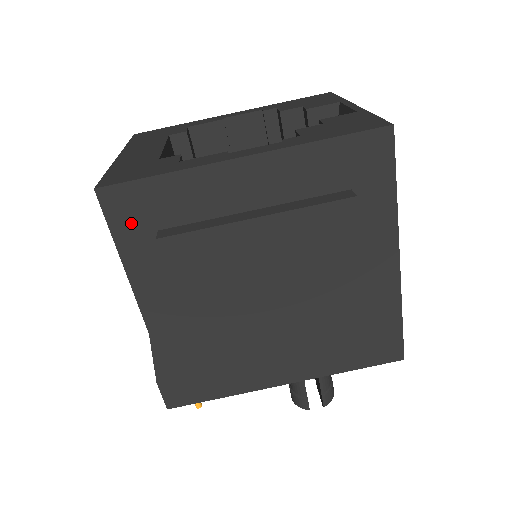
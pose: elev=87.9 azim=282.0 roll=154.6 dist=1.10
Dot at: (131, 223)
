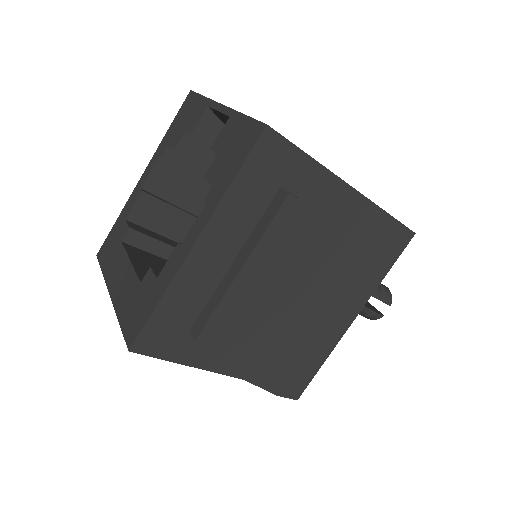
Dot at: (170, 344)
